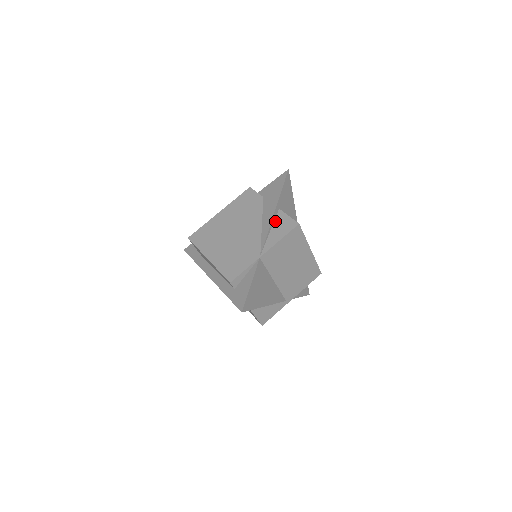
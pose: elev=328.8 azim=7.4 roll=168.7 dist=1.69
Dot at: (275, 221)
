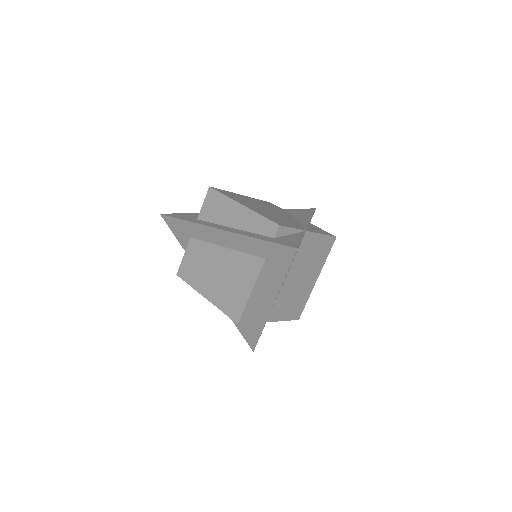
Dot at: (310, 225)
